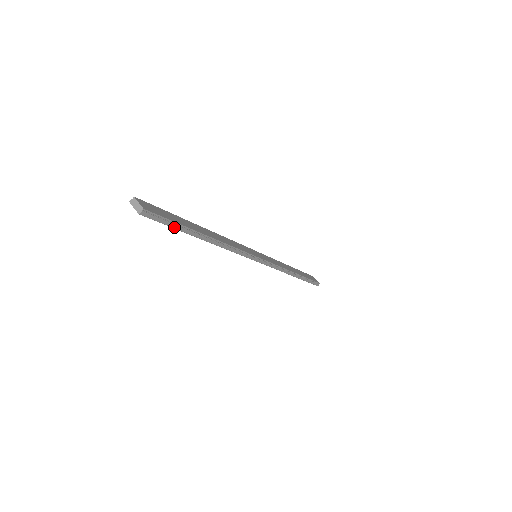
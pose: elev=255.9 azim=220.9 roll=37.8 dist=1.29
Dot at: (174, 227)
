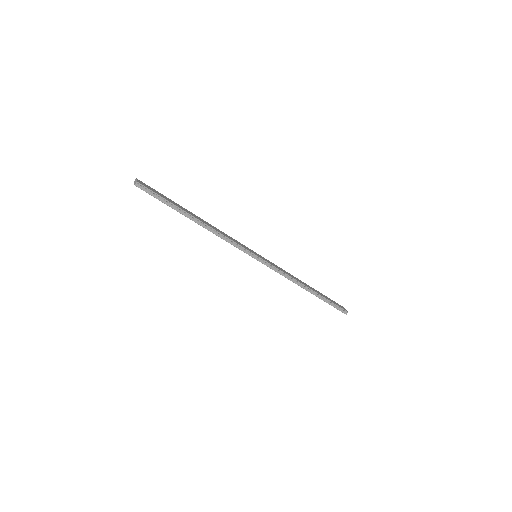
Dot at: (164, 202)
